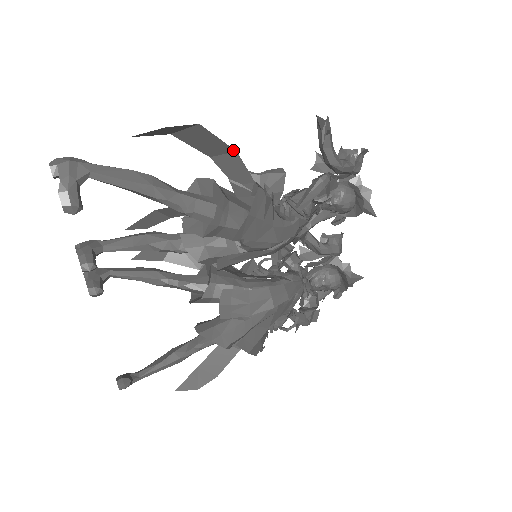
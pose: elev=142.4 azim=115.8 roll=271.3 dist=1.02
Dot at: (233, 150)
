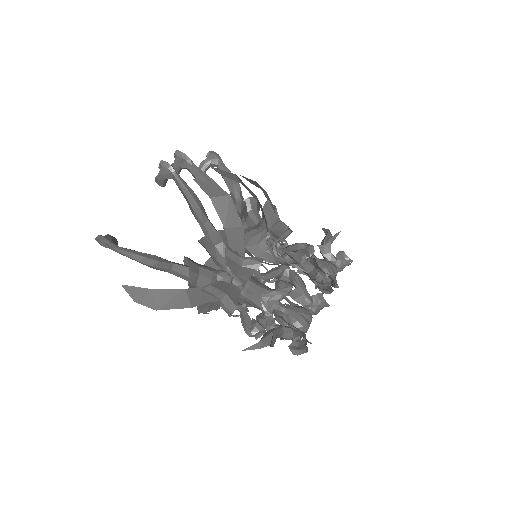
Dot at: (189, 307)
